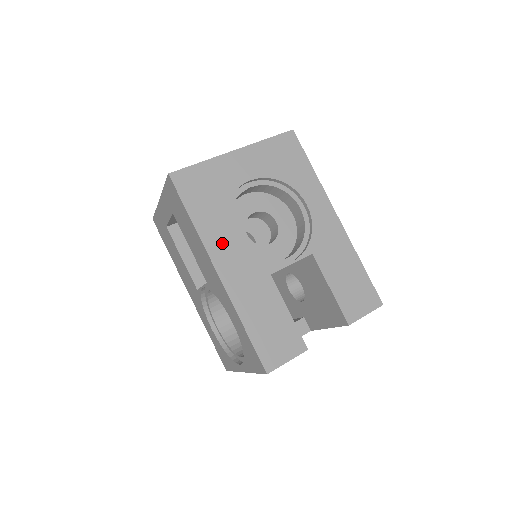
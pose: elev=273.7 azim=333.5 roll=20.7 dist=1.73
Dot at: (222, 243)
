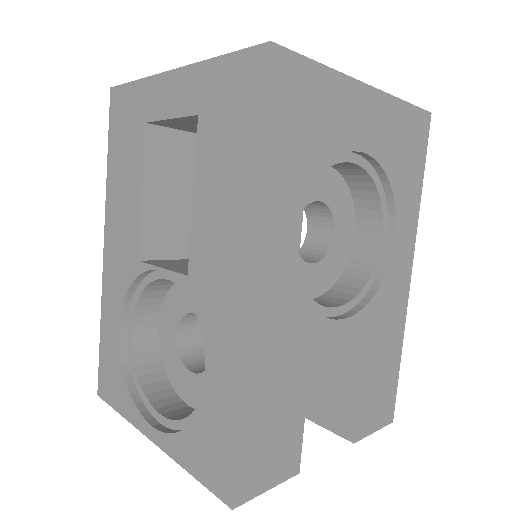
Dot at: (282, 237)
